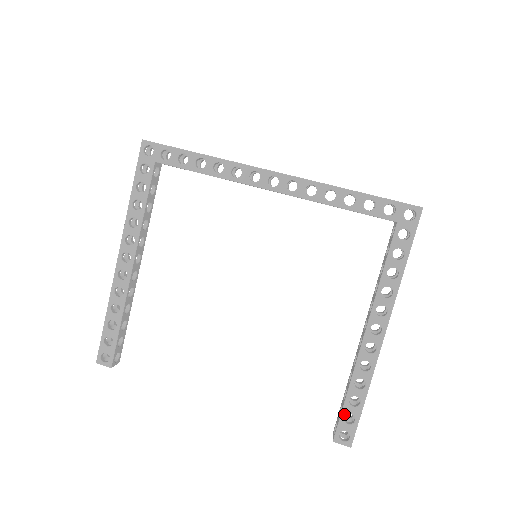
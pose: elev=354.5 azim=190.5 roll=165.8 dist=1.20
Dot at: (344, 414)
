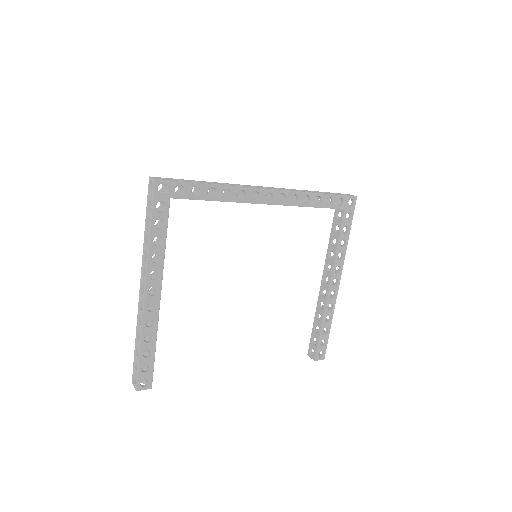
Dot at: (320, 341)
